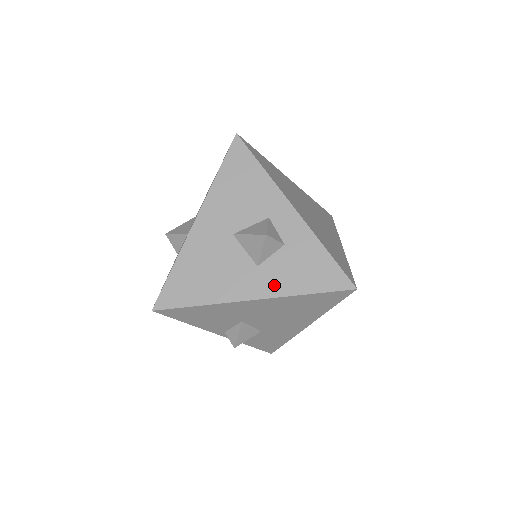
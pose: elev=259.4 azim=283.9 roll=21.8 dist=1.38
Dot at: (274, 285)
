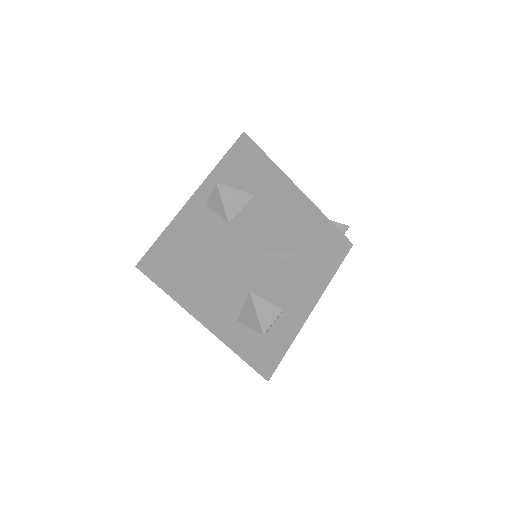
Dot at: (231, 337)
